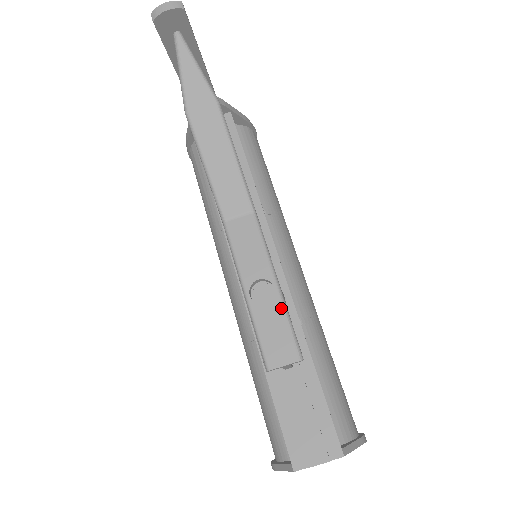
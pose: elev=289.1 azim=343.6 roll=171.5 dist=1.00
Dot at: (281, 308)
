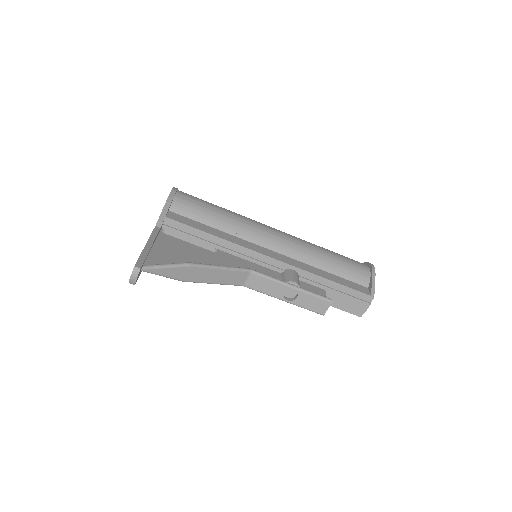
Dot at: (305, 294)
